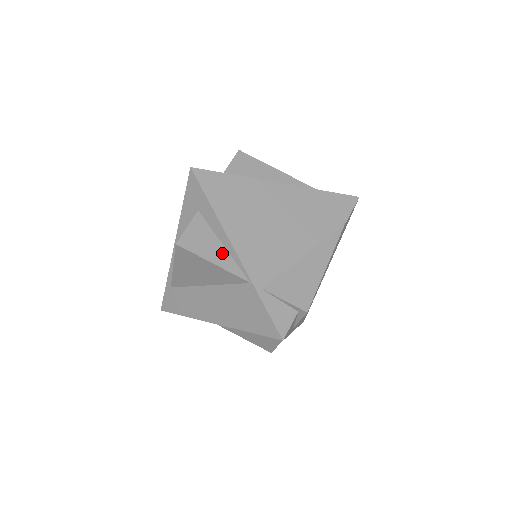
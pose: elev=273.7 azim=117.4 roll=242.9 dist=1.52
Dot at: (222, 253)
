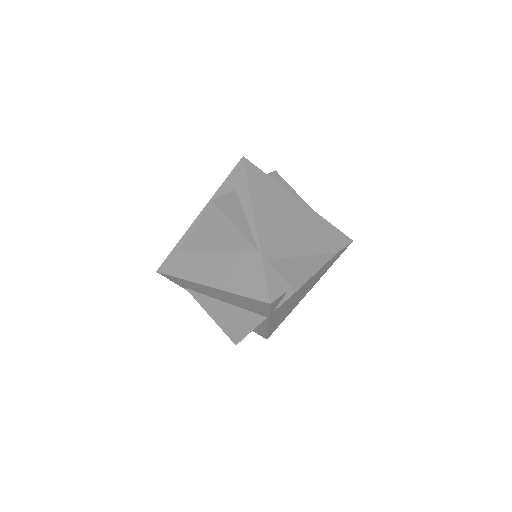
Dot at: (244, 223)
